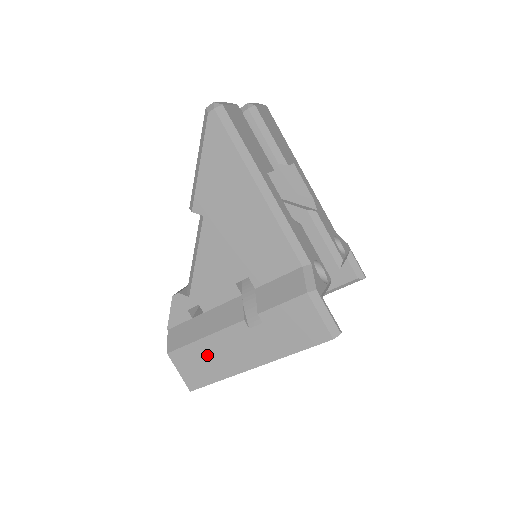
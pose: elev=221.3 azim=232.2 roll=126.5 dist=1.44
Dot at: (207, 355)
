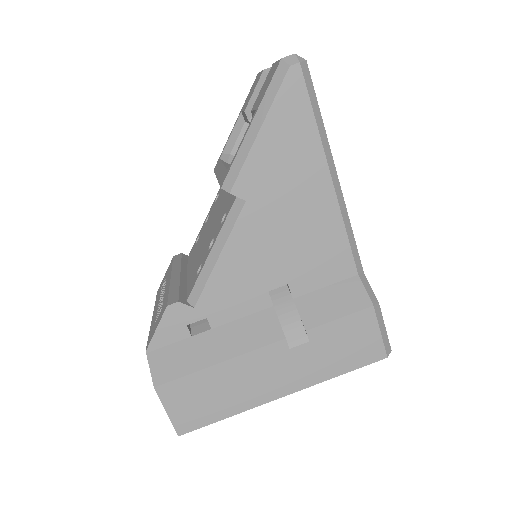
Dot at: (219, 385)
